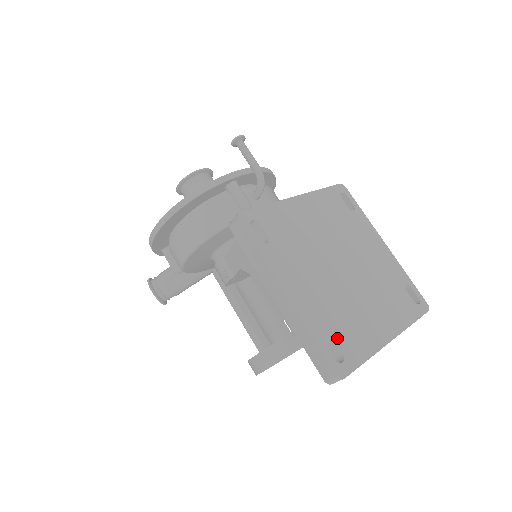
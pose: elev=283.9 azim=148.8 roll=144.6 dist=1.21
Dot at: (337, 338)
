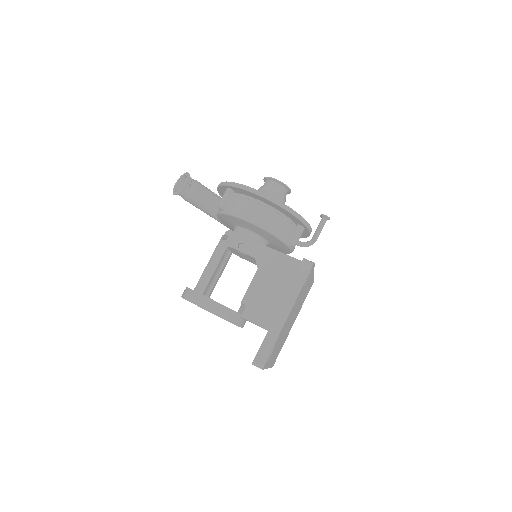
Dot at: (273, 350)
